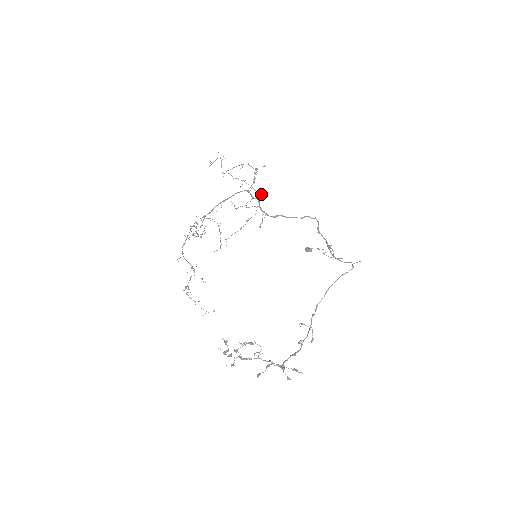
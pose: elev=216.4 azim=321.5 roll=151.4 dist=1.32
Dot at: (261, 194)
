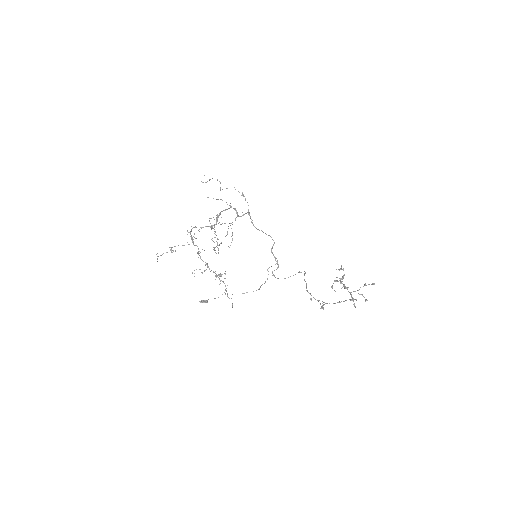
Dot at: occluded
